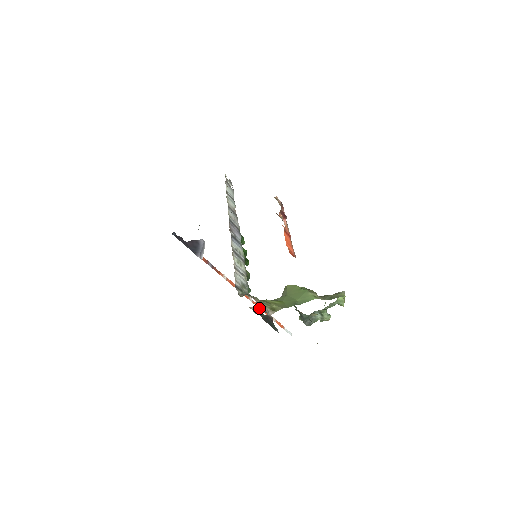
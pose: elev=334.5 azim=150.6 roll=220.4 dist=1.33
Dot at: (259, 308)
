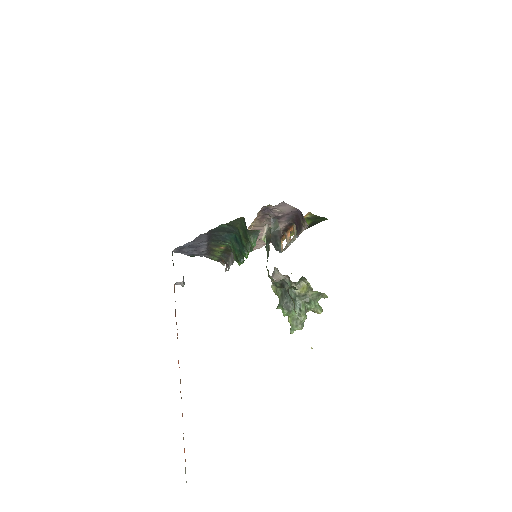
Dot at: occluded
